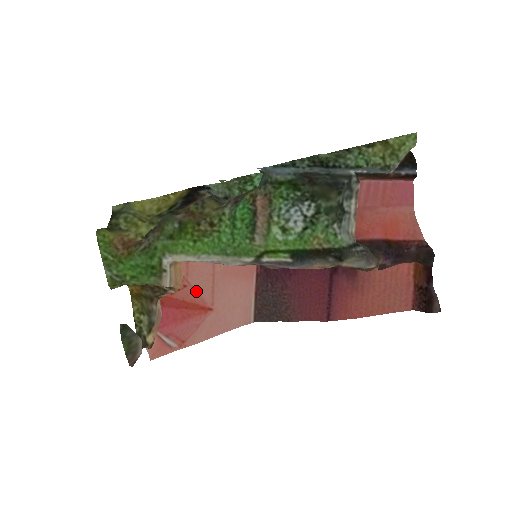
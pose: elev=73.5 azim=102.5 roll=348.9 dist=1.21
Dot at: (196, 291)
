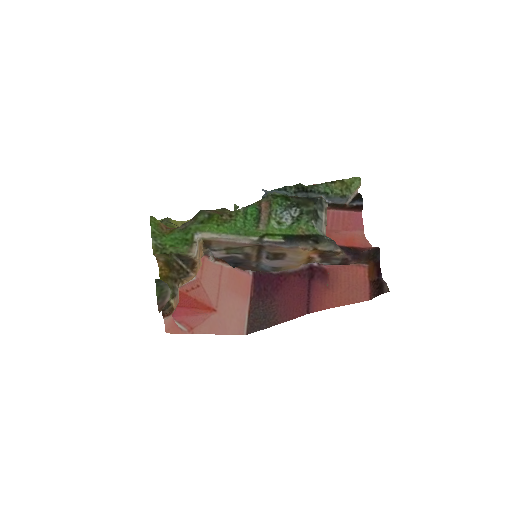
Dot at: (206, 292)
